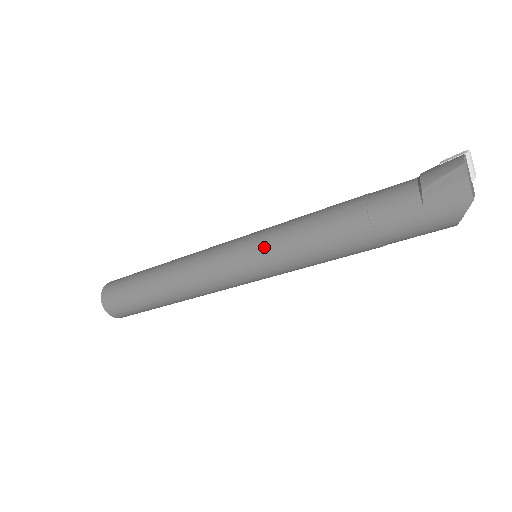
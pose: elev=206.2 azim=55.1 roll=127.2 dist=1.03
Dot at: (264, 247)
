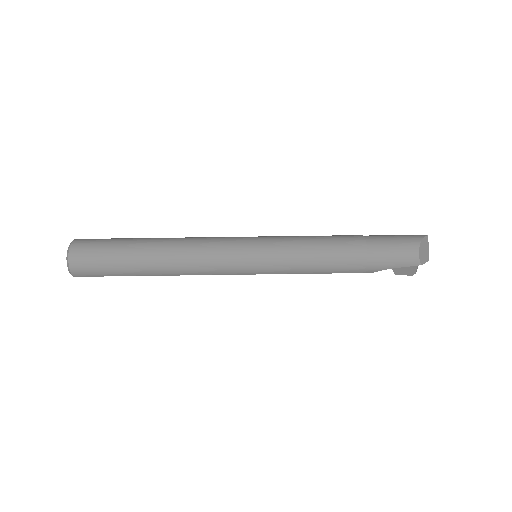
Dot at: occluded
